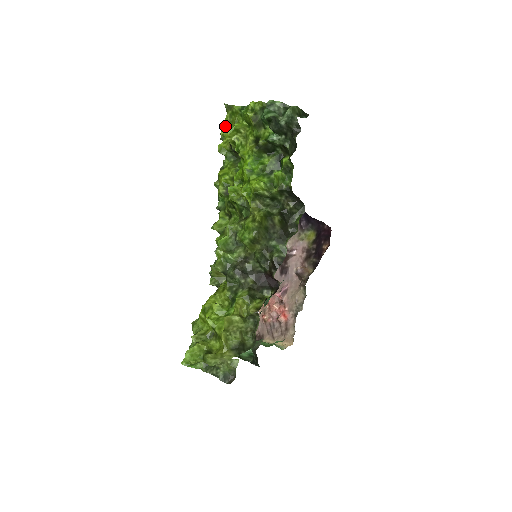
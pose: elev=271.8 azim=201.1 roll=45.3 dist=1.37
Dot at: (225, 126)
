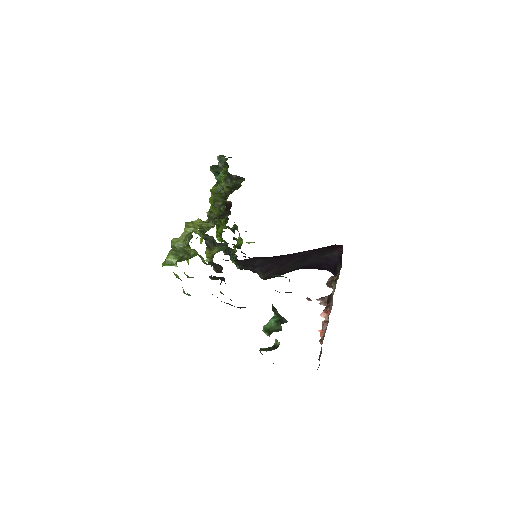
Dot at: occluded
